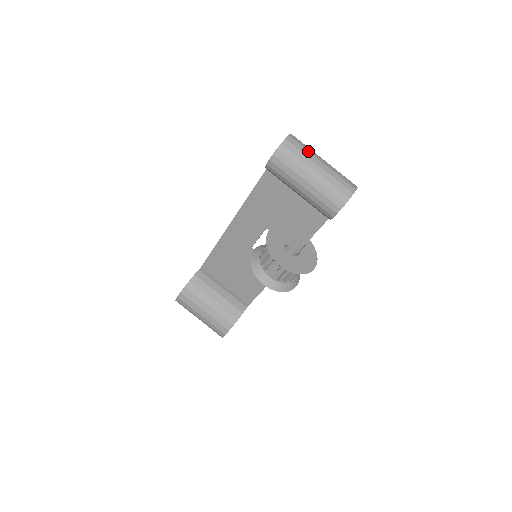
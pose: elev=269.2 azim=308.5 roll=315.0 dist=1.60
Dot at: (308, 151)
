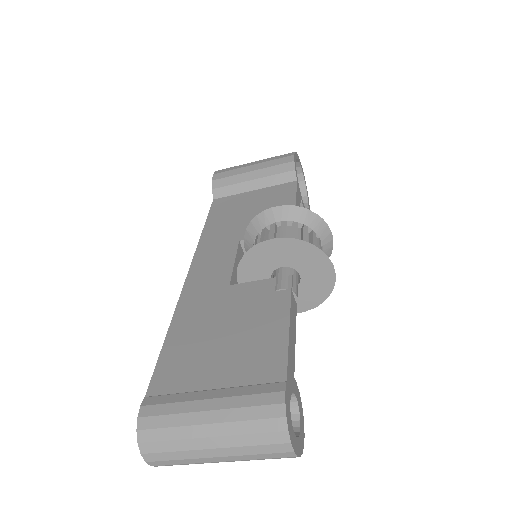
Dot at: (185, 459)
